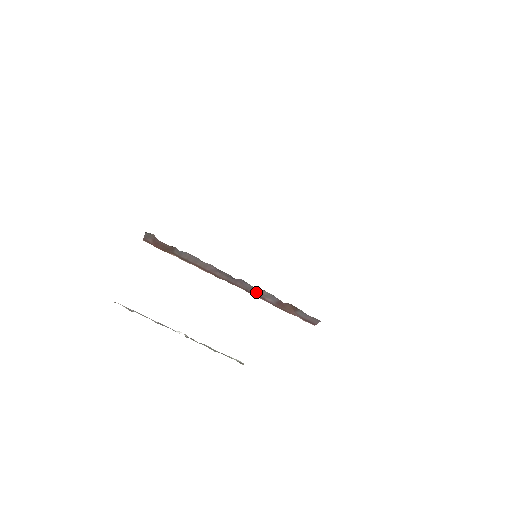
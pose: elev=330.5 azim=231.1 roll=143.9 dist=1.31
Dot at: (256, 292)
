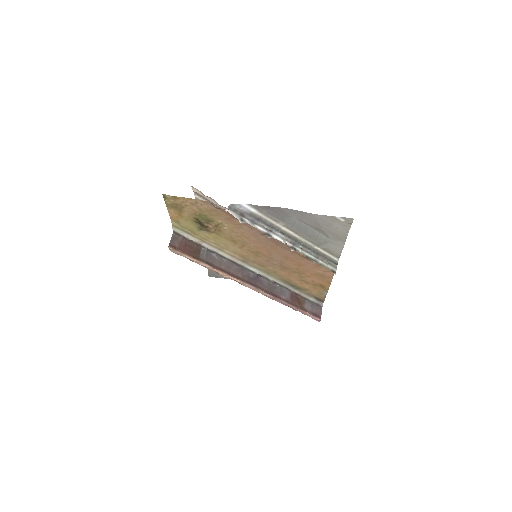
Dot at: (272, 291)
